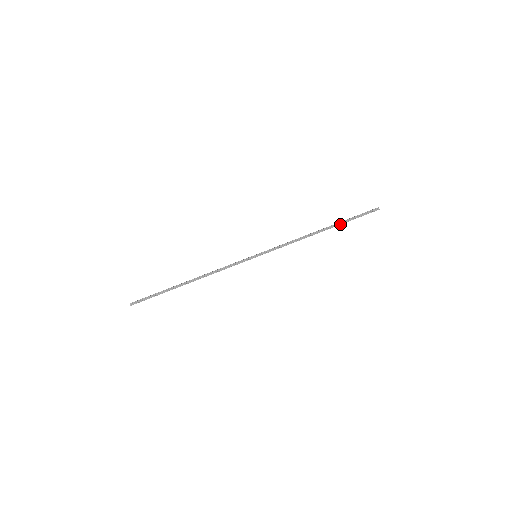
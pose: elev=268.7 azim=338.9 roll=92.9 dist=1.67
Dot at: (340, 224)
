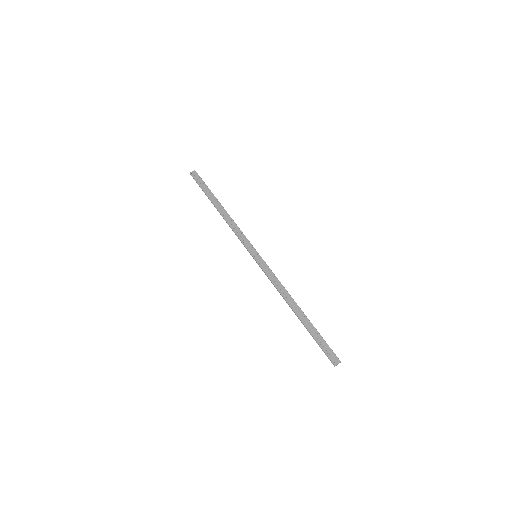
Dot at: (306, 328)
